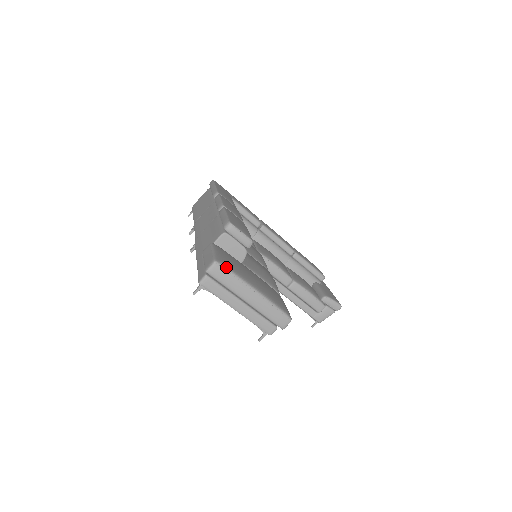
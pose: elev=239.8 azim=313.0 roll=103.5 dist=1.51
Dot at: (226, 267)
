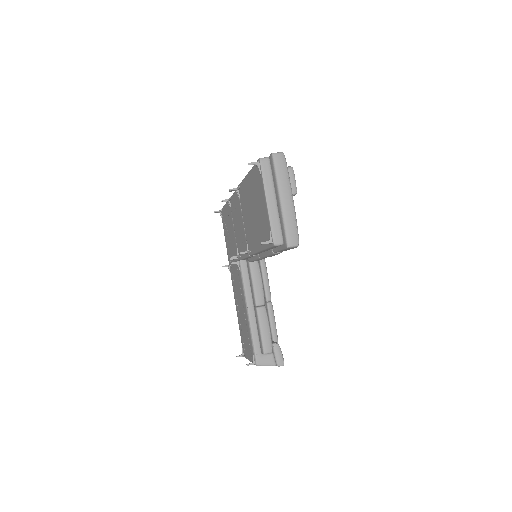
Dot at: occluded
